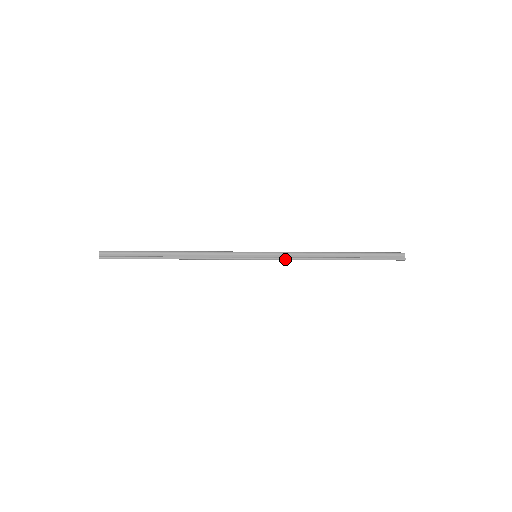
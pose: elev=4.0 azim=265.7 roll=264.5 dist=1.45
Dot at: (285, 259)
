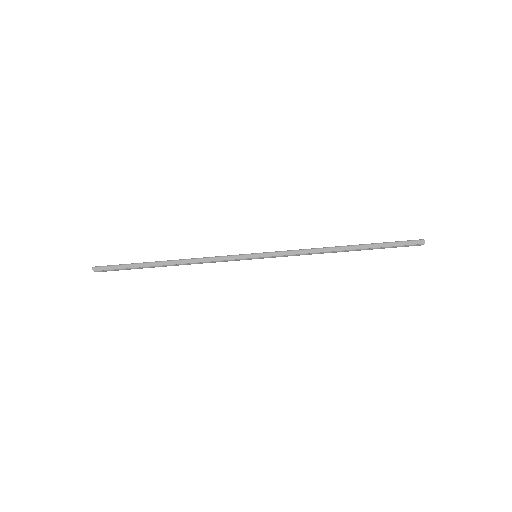
Dot at: (287, 251)
